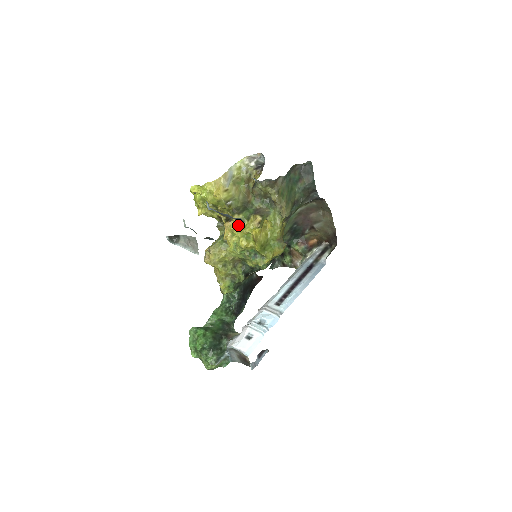
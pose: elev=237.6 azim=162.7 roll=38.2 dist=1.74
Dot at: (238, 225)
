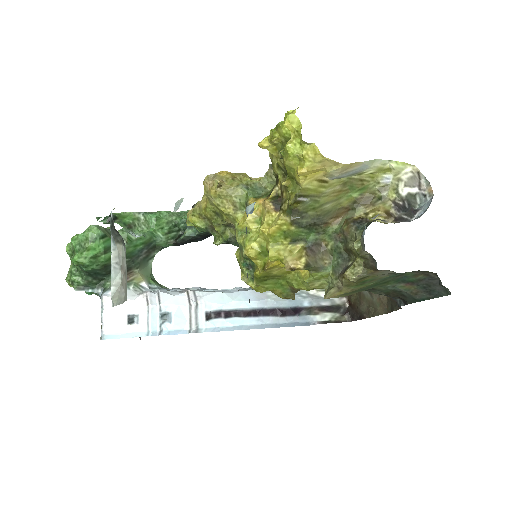
Dot at: (274, 231)
